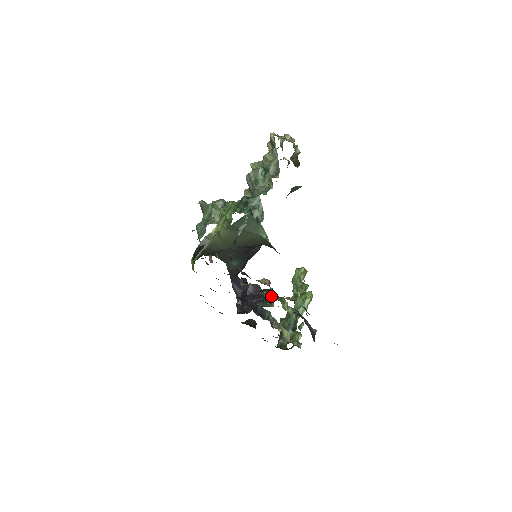
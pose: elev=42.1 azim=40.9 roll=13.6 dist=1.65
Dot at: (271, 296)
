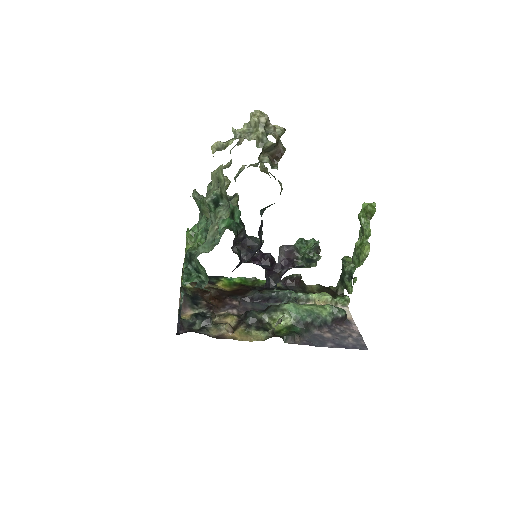
Dot at: (308, 259)
